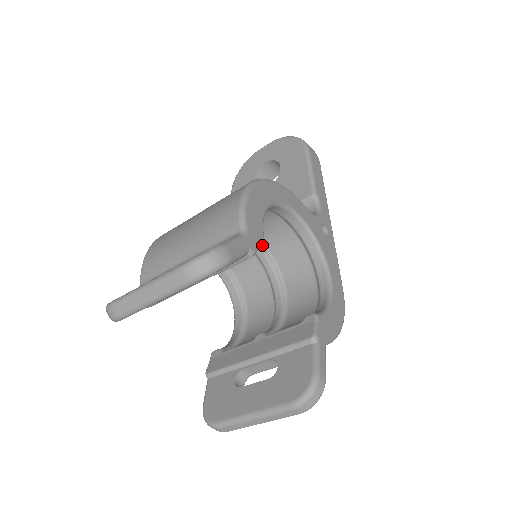
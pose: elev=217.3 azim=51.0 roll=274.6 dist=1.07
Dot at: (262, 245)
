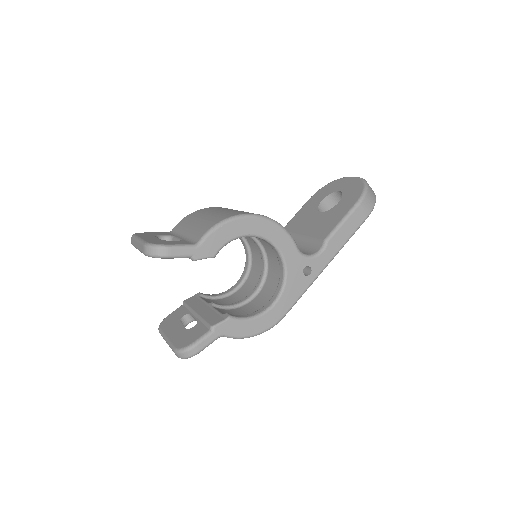
Dot at: (210, 257)
